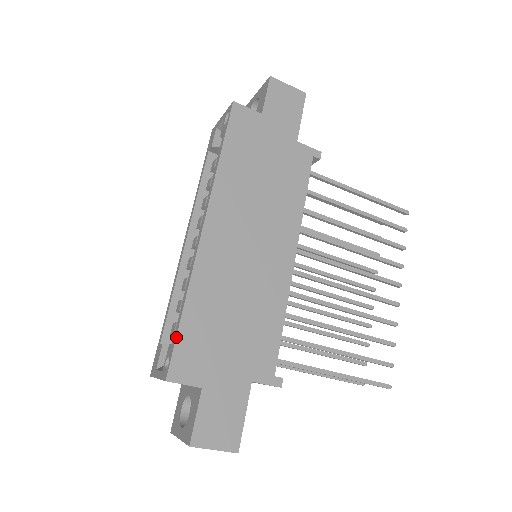
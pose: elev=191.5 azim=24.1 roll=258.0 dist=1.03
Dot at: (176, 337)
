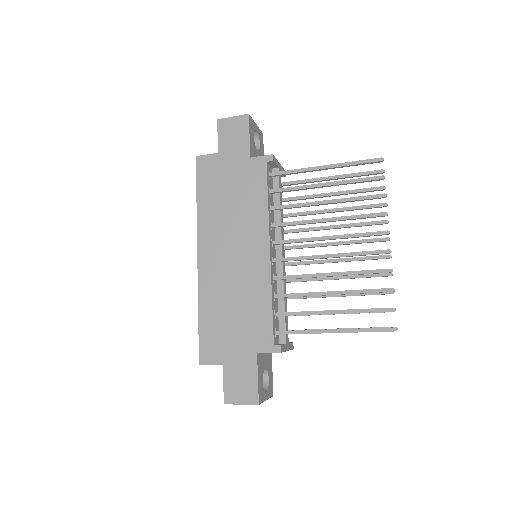
Dot at: occluded
